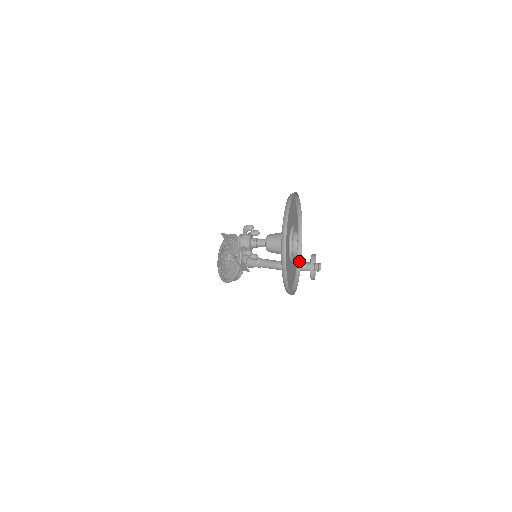
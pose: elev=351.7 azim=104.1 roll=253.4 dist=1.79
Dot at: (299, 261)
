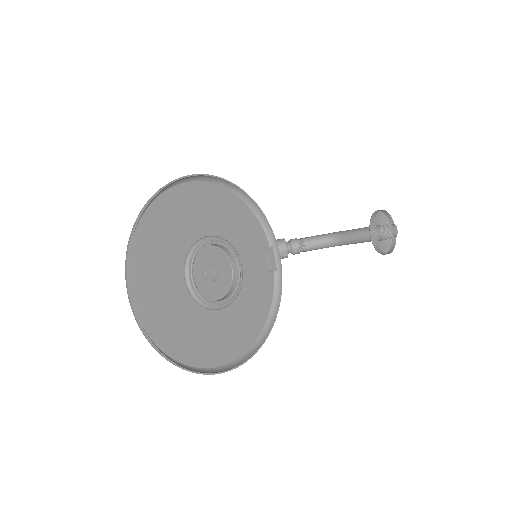
Dot at: (278, 276)
